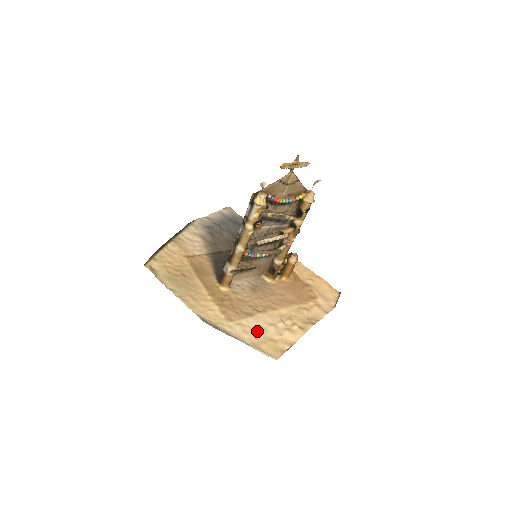
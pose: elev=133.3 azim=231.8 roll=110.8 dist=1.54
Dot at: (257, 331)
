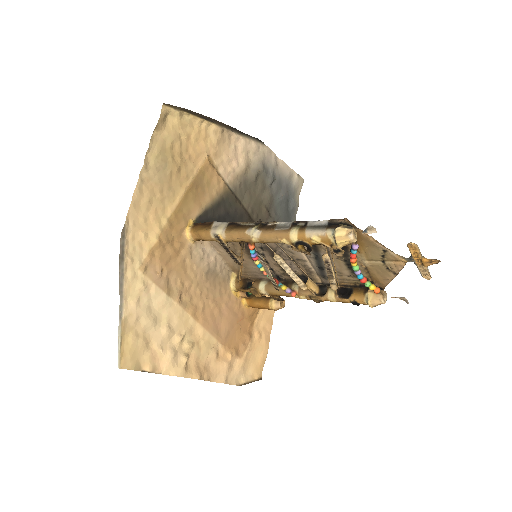
Dot at: (149, 315)
